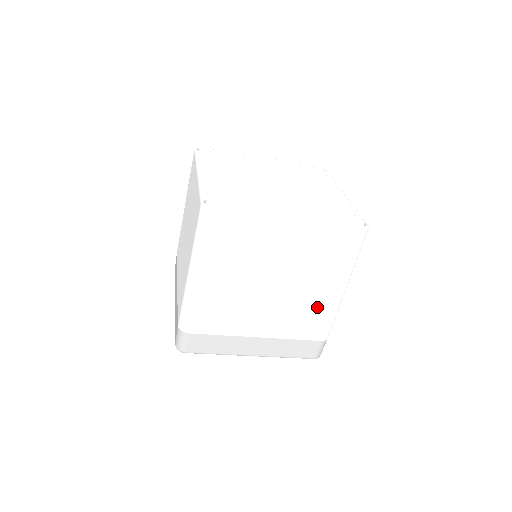
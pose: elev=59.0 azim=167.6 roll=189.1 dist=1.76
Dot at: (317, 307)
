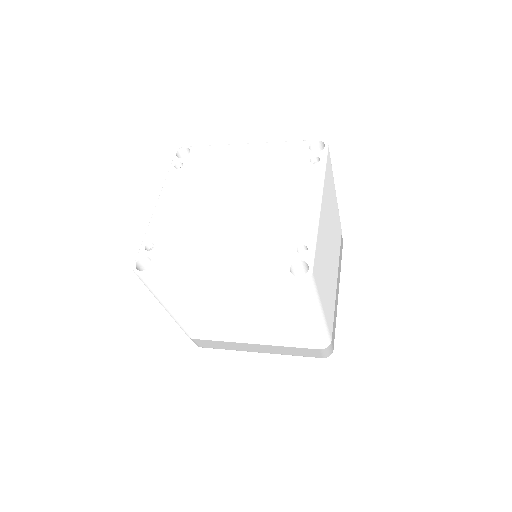
Dot at: (296, 330)
